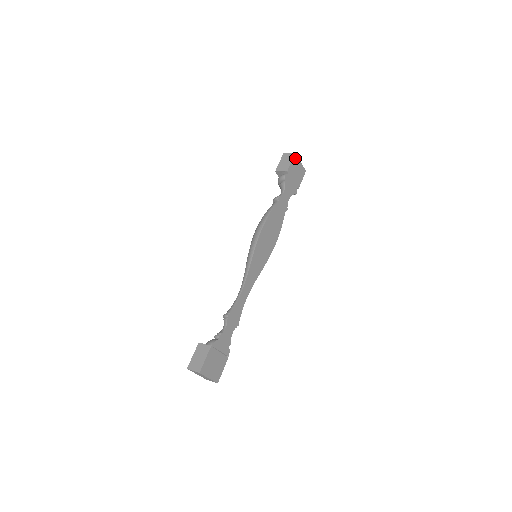
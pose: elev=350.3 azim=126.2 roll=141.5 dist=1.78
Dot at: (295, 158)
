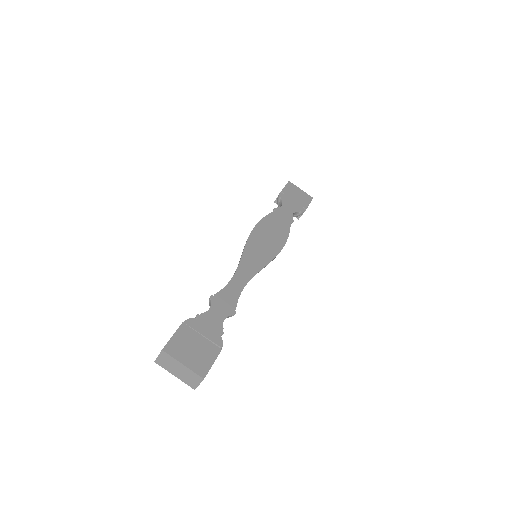
Dot at: (291, 185)
